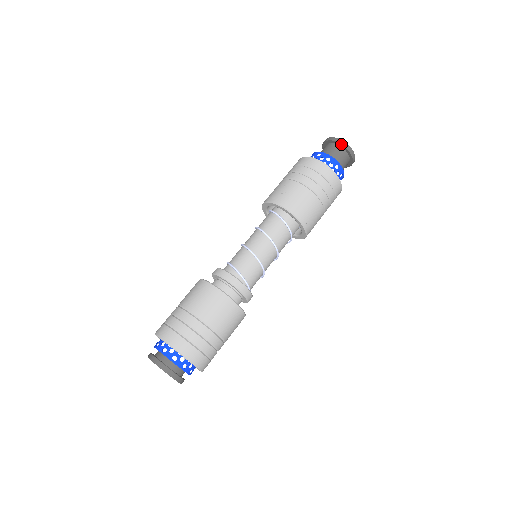
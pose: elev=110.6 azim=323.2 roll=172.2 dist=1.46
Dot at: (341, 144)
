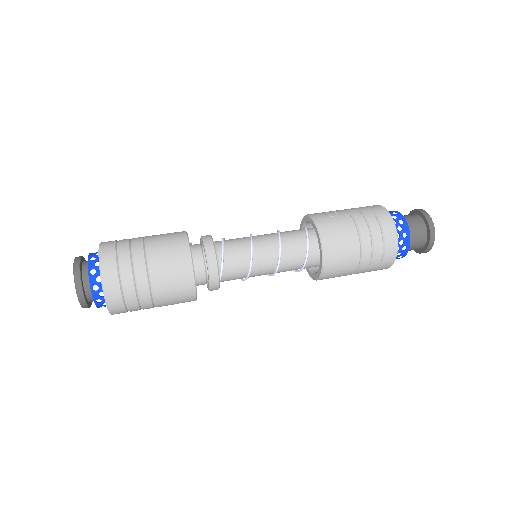
Dot at: (426, 219)
